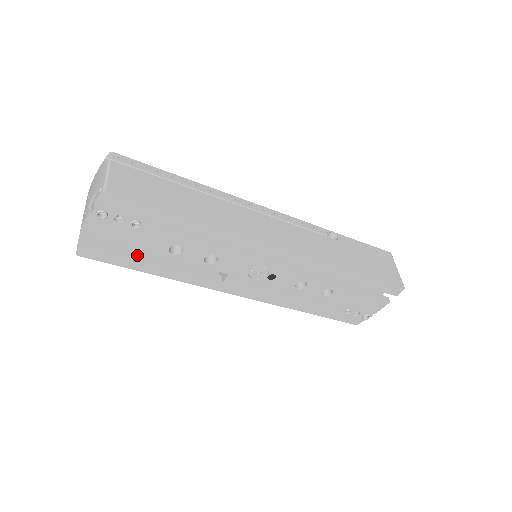
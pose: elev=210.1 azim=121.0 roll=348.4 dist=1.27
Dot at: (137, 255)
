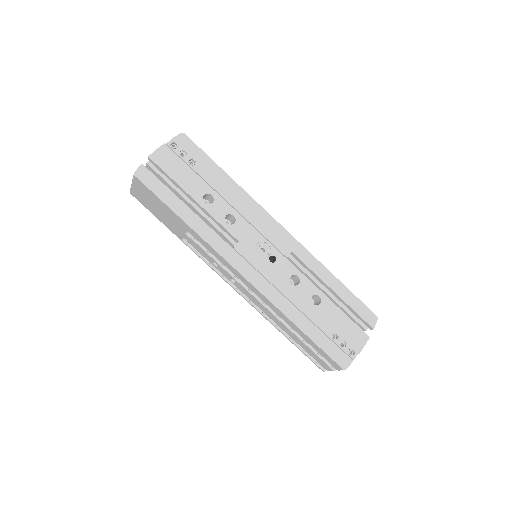
Dot at: (175, 197)
